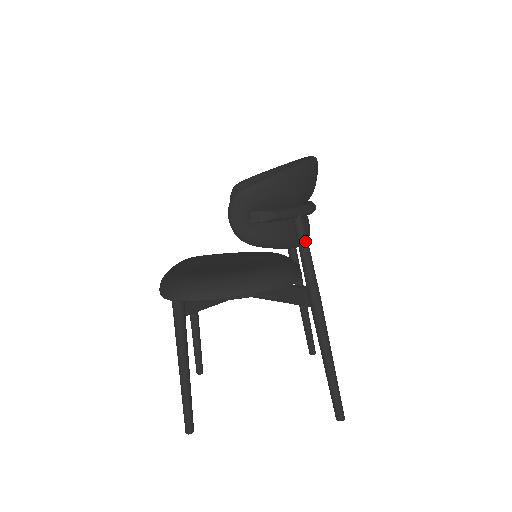
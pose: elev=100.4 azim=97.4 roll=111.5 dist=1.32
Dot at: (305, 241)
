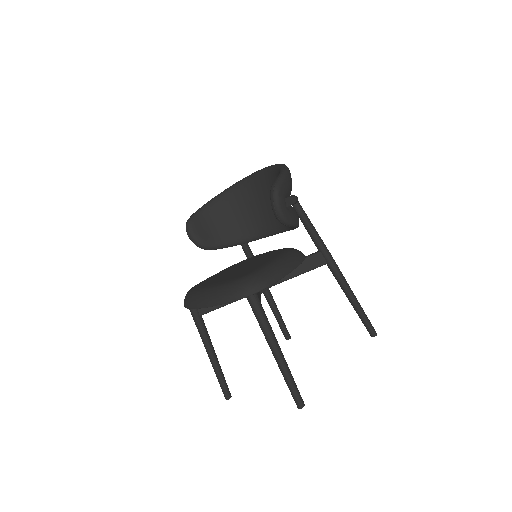
Dot at: (307, 217)
